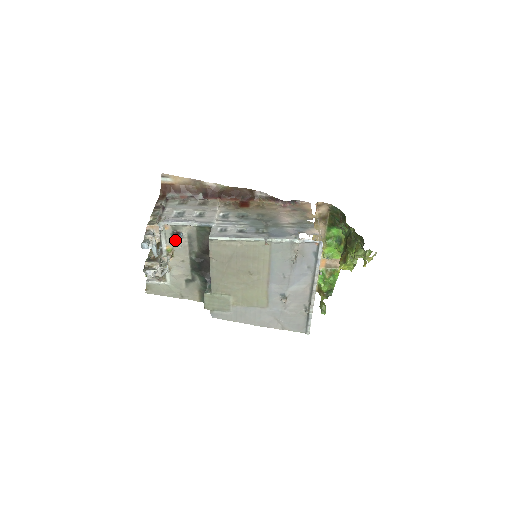
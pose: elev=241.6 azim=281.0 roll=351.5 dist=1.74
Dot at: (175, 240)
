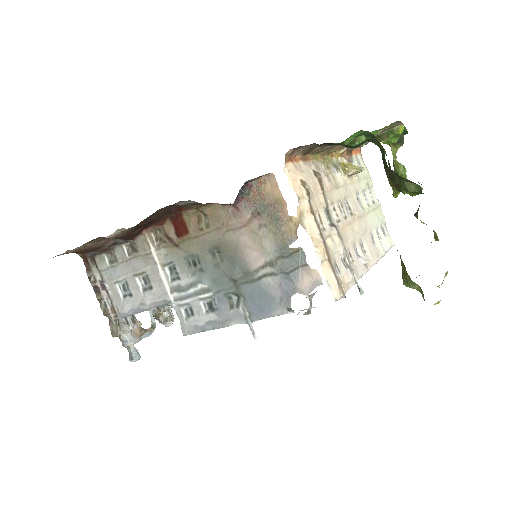
Dot at: occluded
